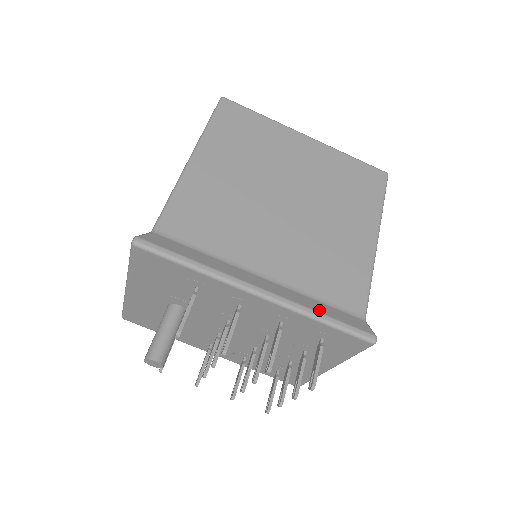
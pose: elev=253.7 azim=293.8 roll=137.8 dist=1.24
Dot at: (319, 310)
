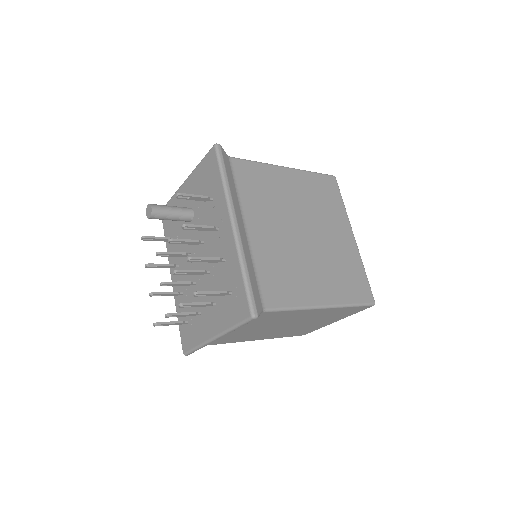
Dot at: (249, 268)
